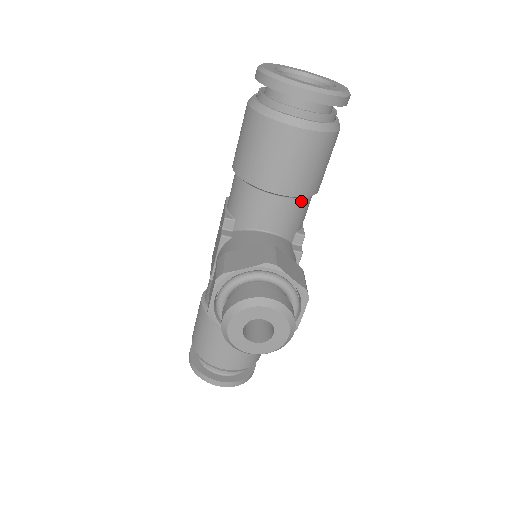
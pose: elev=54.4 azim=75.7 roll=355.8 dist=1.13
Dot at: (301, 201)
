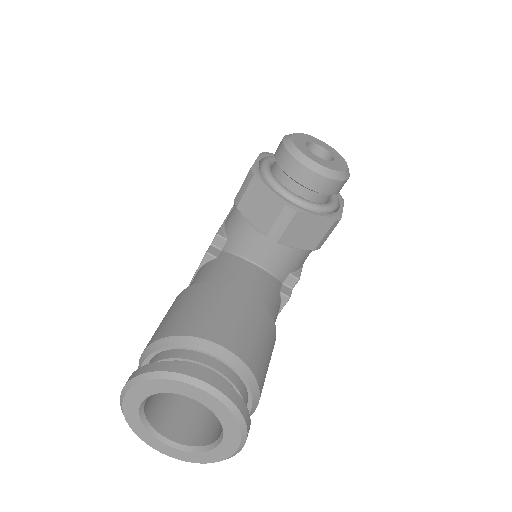
Dot at: occluded
